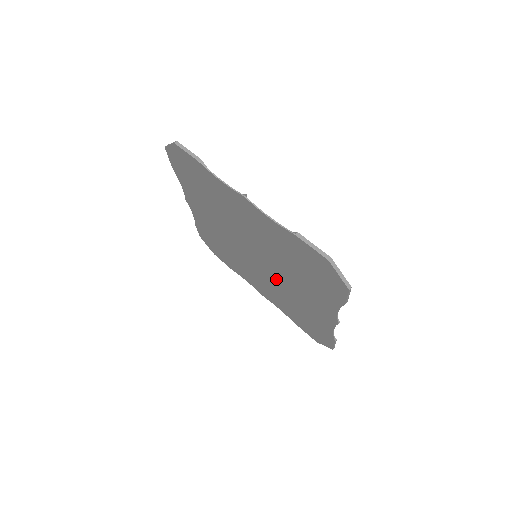
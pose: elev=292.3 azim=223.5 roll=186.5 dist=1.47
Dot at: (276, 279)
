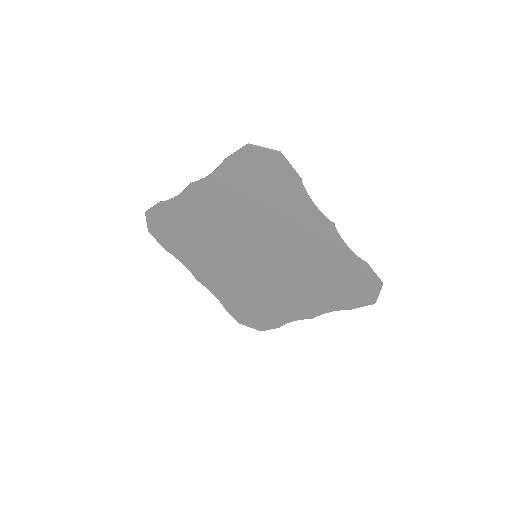
Dot at: (282, 259)
